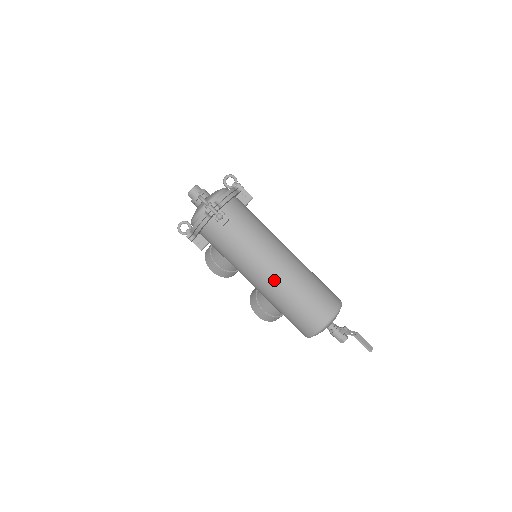
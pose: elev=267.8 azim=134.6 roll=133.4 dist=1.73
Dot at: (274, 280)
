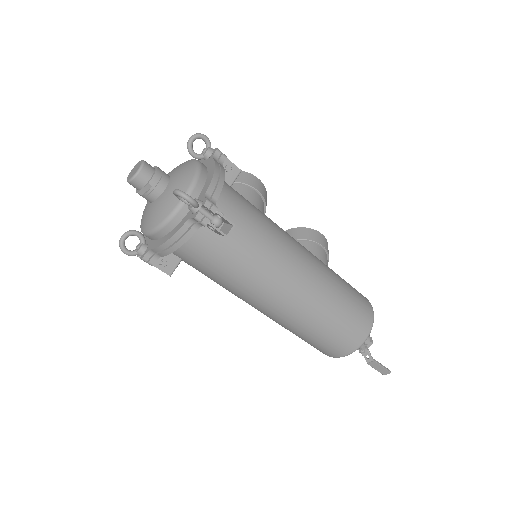
Dot at: occluded
